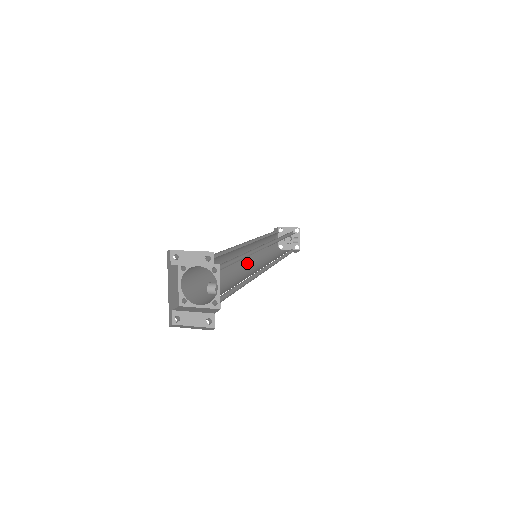
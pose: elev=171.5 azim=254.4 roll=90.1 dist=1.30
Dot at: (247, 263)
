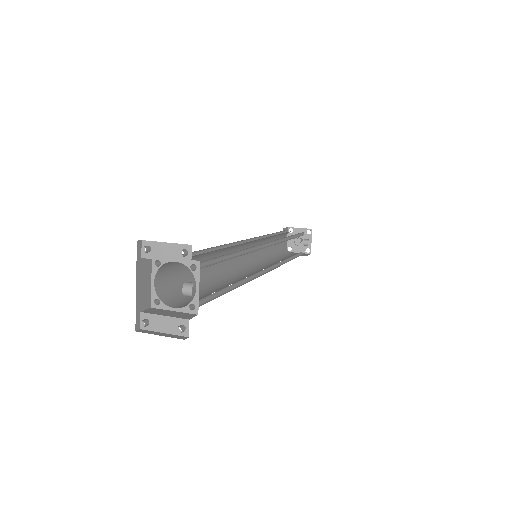
Dot at: (246, 263)
